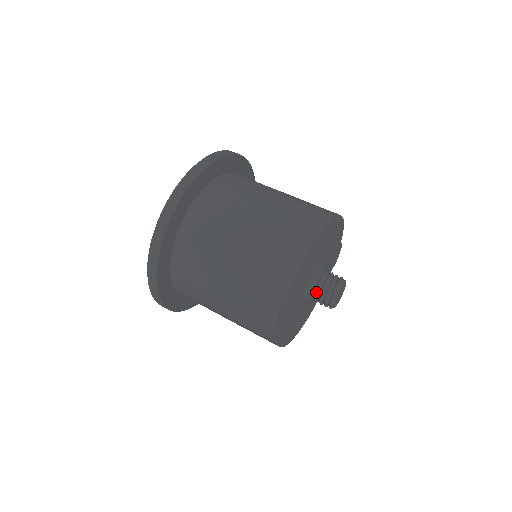
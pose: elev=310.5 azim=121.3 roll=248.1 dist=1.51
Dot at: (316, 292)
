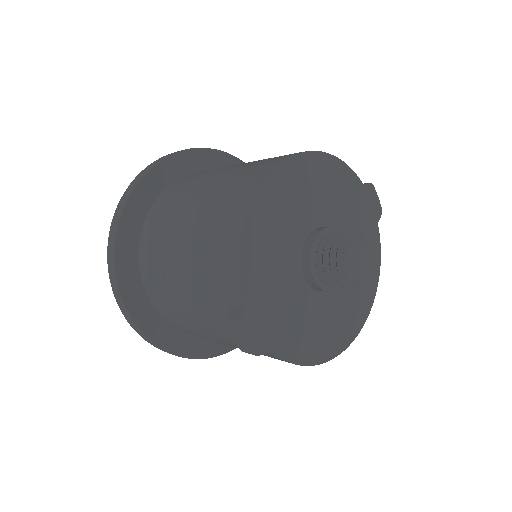
Dot at: (318, 273)
